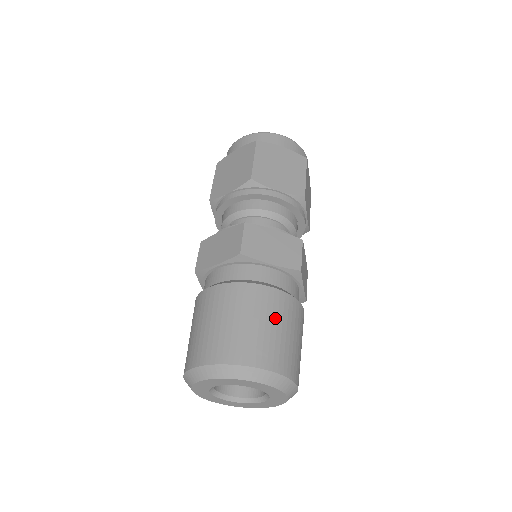
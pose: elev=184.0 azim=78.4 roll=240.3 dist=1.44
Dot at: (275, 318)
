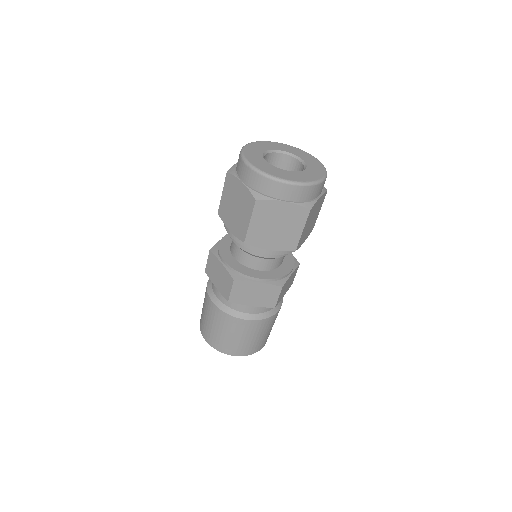
Dot at: occluded
